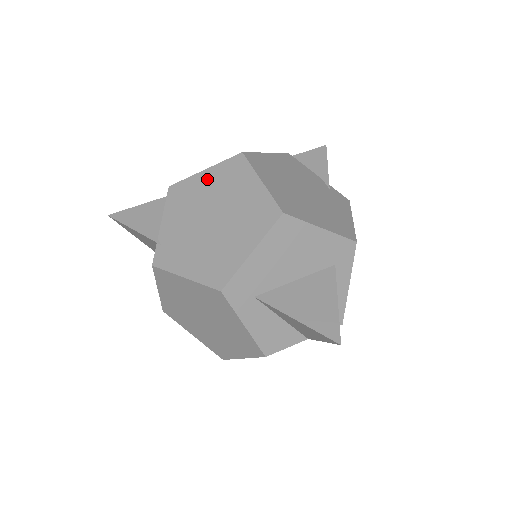
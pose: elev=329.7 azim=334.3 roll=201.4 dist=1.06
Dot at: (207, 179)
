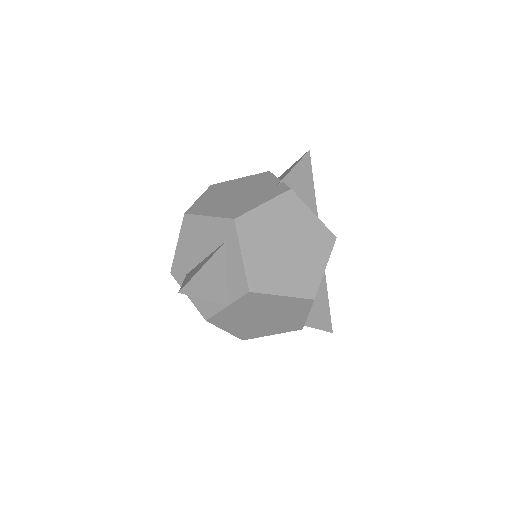
Dot at: occluded
